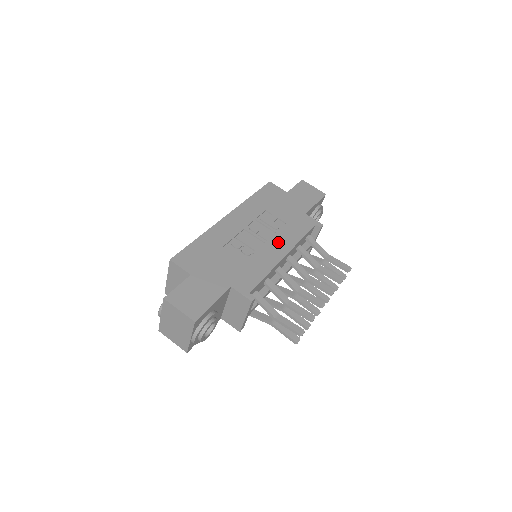
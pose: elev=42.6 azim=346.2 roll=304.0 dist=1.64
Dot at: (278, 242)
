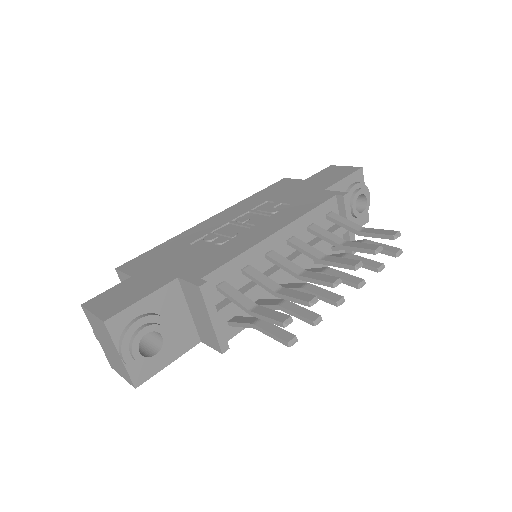
Dot at: (270, 223)
